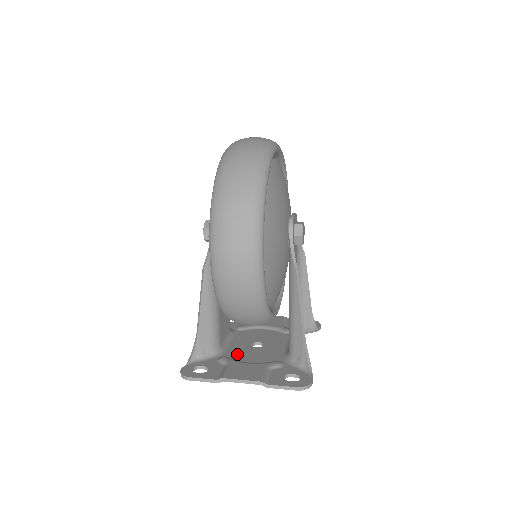
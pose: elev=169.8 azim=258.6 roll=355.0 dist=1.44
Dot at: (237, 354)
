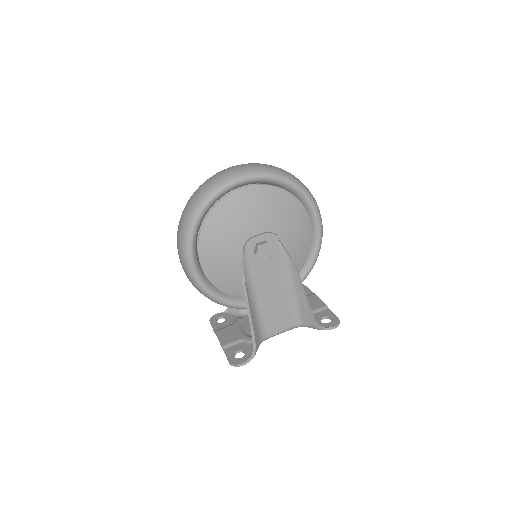
Dot at: occluded
